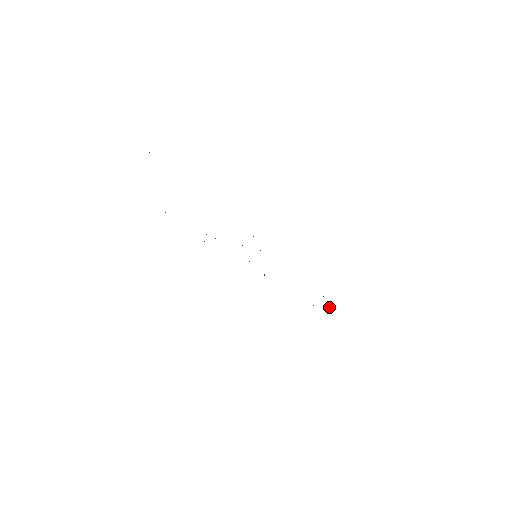
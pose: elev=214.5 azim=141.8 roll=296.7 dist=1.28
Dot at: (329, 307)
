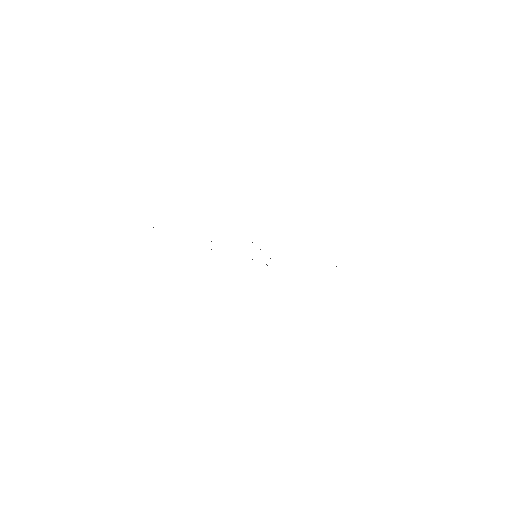
Dot at: occluded
